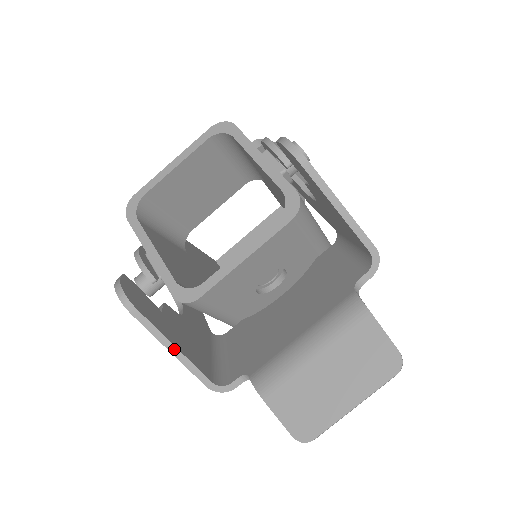
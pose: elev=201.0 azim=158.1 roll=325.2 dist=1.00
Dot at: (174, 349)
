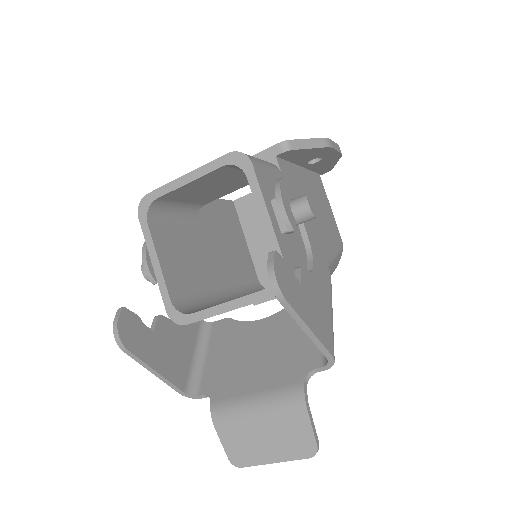
Dot at: (156, 373)
